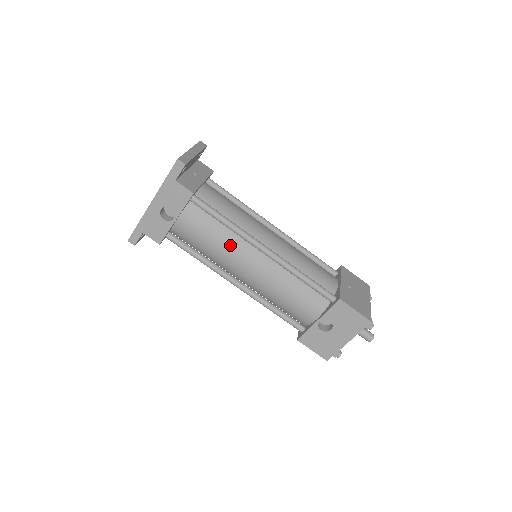
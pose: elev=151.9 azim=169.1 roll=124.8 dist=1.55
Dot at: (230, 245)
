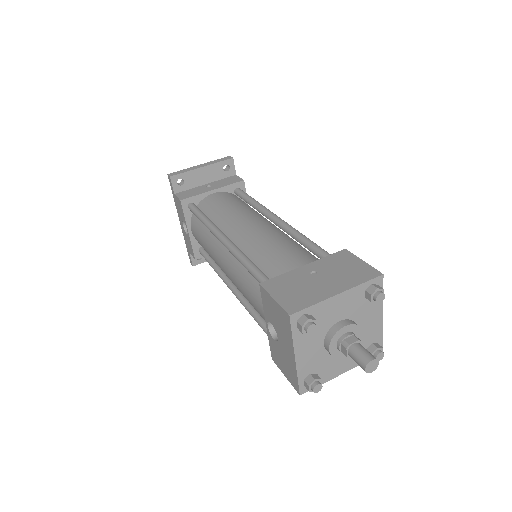
Dot at: (211, 244)
